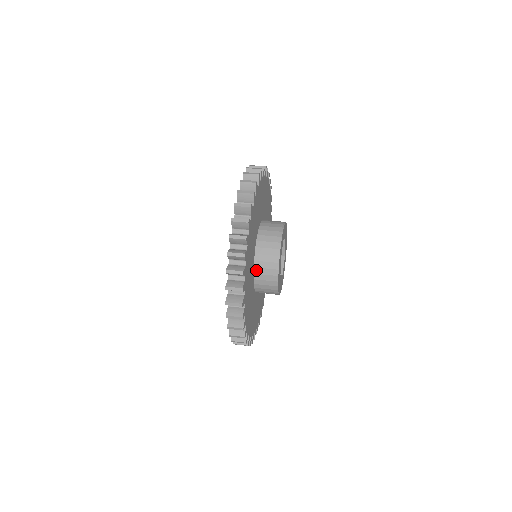
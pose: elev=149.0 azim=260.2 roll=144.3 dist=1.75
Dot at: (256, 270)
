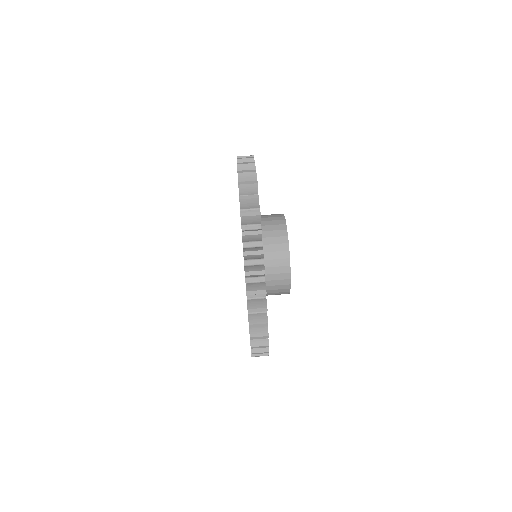
Dot at: (265, 263)
